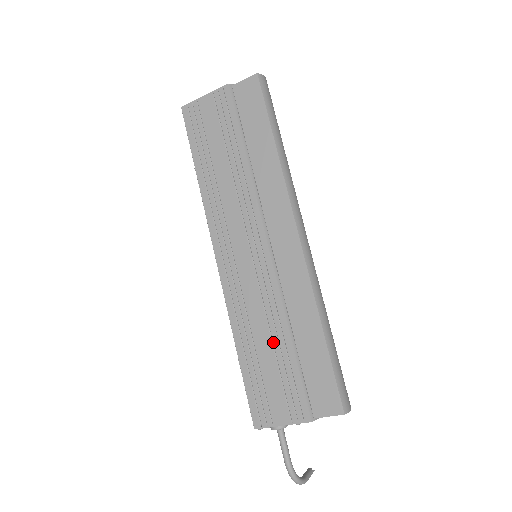
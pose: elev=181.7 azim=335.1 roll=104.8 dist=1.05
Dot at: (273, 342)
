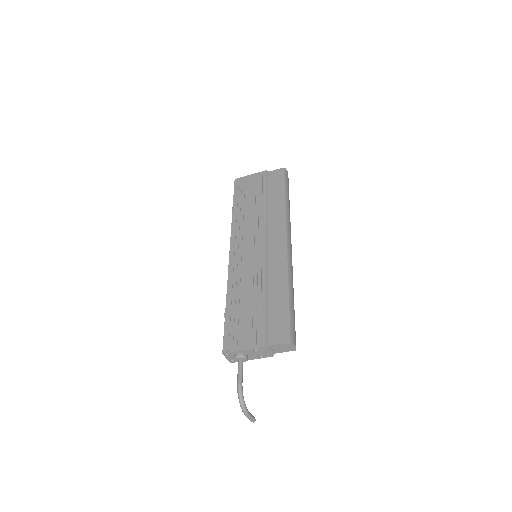
Dot at: (253, 298)
